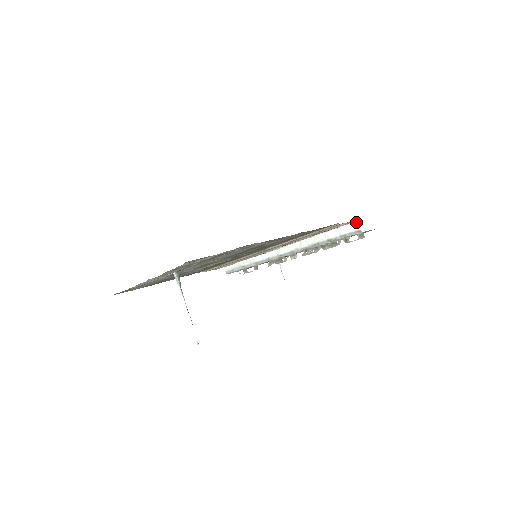
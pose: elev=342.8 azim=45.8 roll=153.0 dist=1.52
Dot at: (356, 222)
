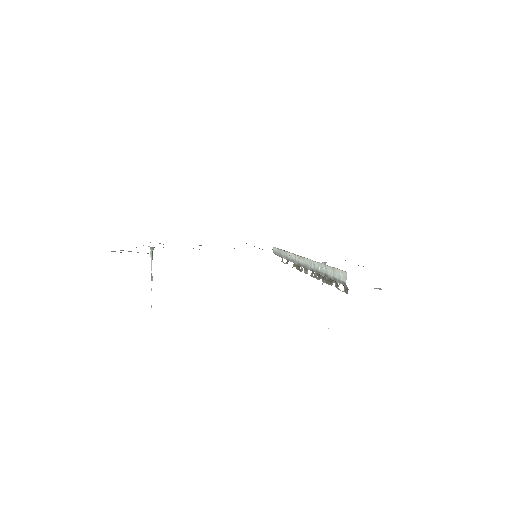
Dot at: (345, 272)
